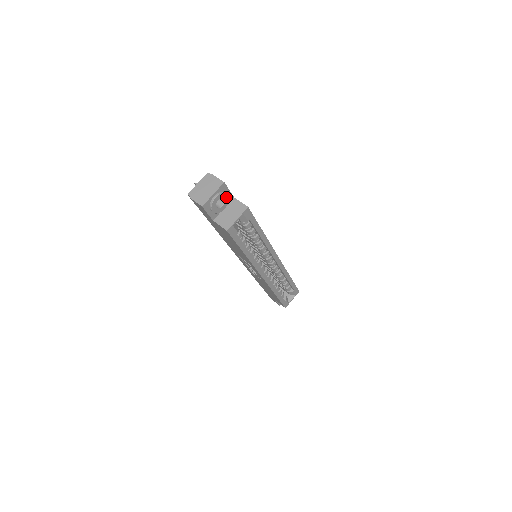
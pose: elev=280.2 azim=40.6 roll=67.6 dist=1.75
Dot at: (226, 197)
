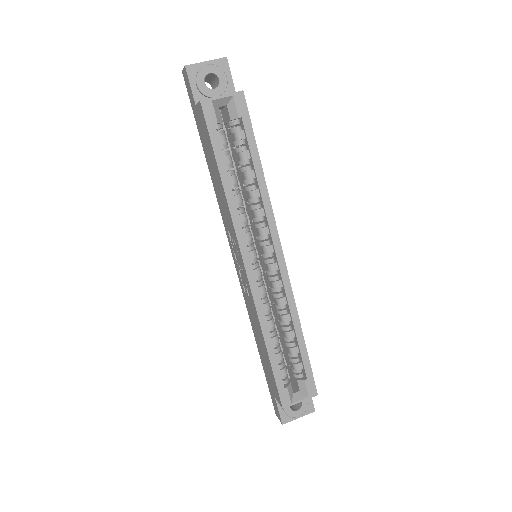
Dot at: (223, 80)
